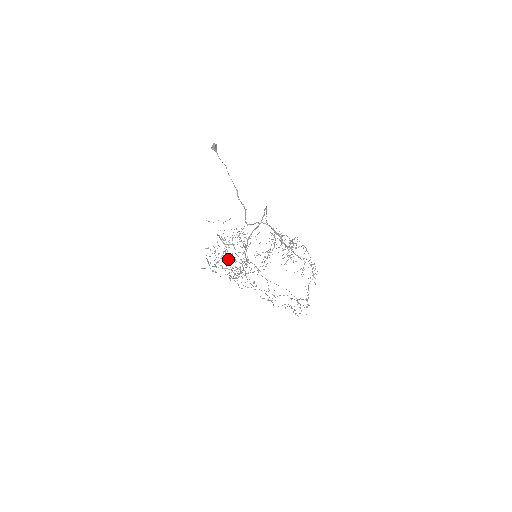
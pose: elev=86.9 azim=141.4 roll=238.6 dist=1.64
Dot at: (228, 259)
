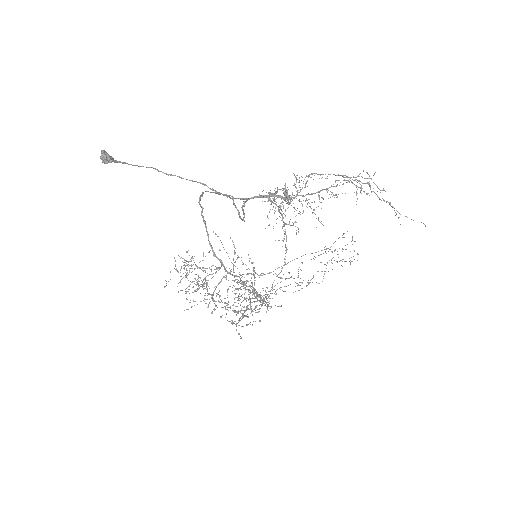
Dot at: occluded
